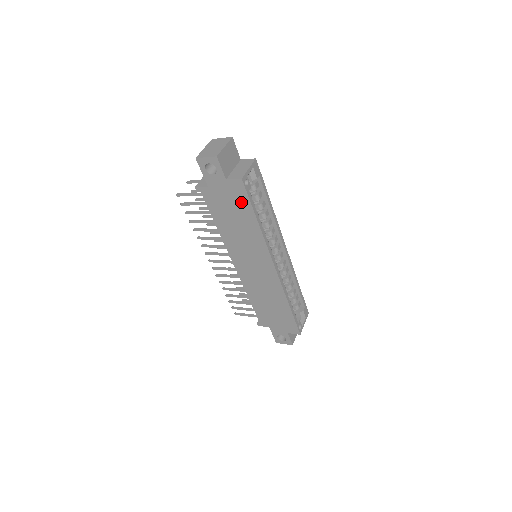
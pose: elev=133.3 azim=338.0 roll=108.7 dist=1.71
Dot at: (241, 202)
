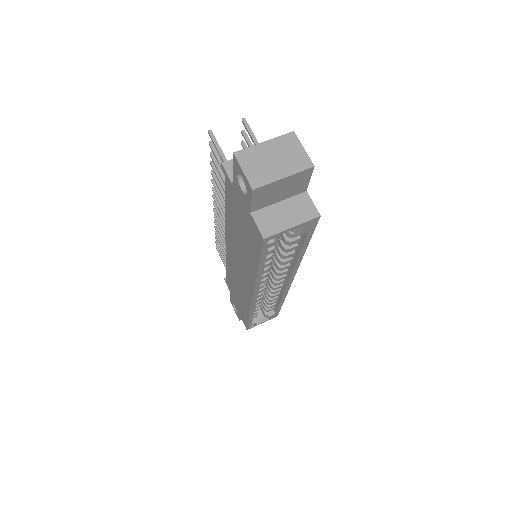
Dot at: (253, 242)
